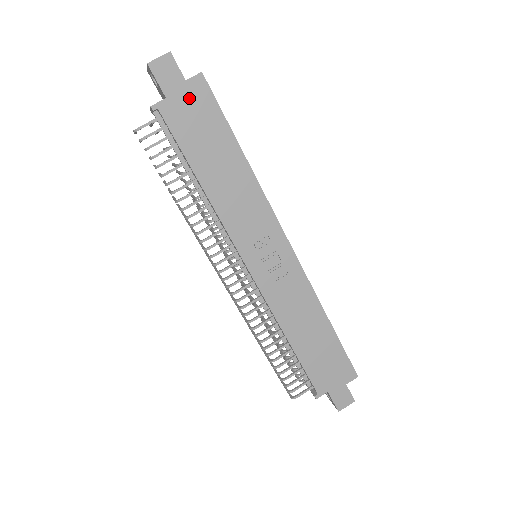
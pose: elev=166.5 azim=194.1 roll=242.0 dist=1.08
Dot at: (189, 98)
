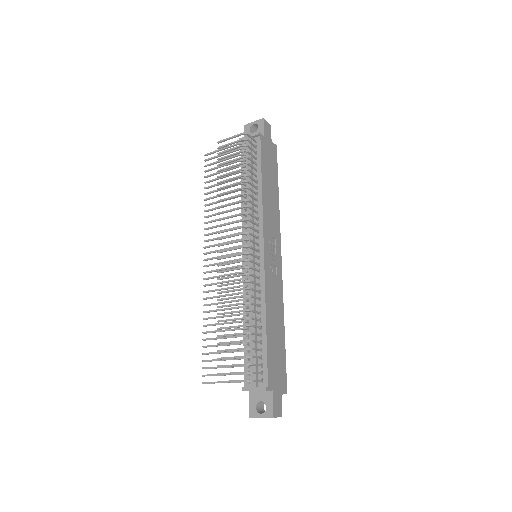
Dot at: (270, 148)
